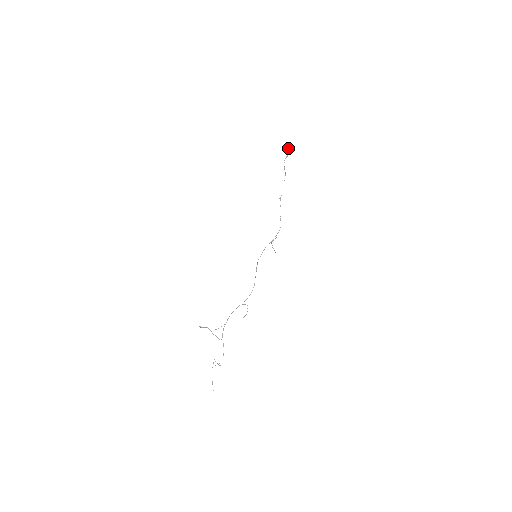
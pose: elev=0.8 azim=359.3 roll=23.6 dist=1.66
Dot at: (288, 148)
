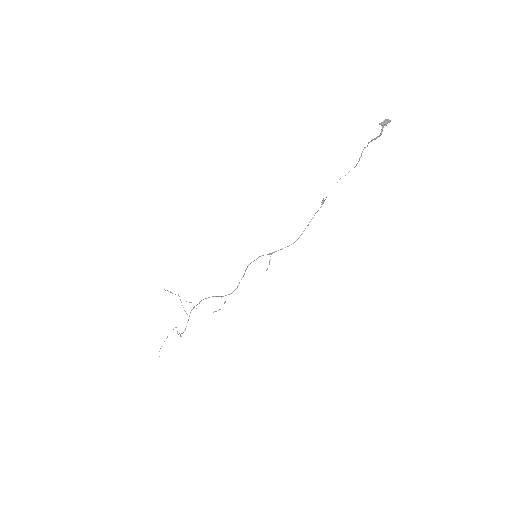
Dot at: (383, 125)
